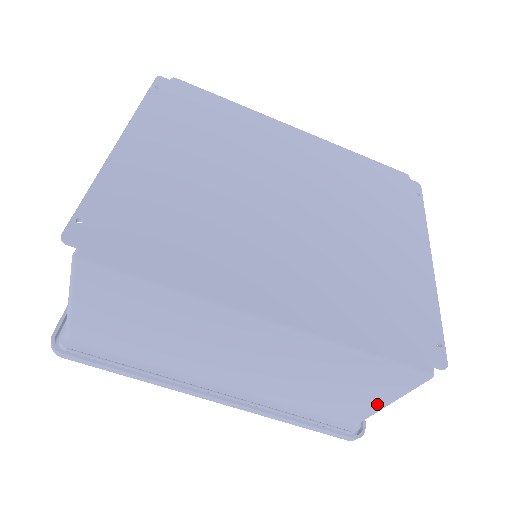
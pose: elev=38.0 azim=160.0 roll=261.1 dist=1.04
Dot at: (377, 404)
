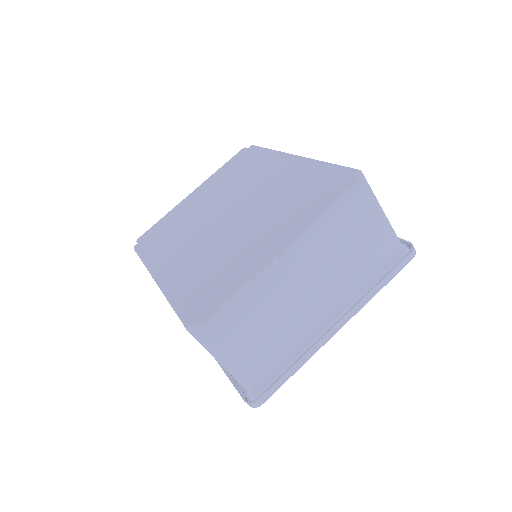
Dot at: occluded
